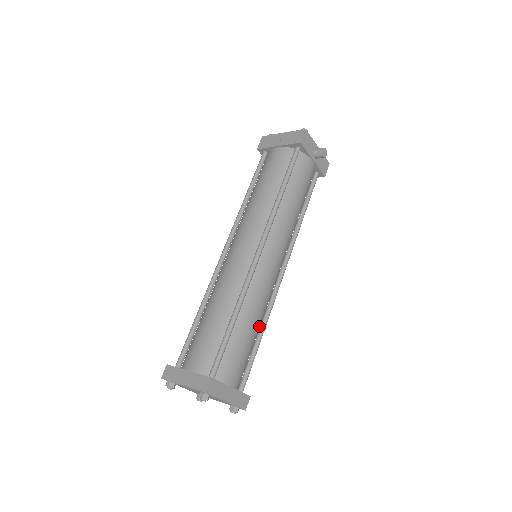
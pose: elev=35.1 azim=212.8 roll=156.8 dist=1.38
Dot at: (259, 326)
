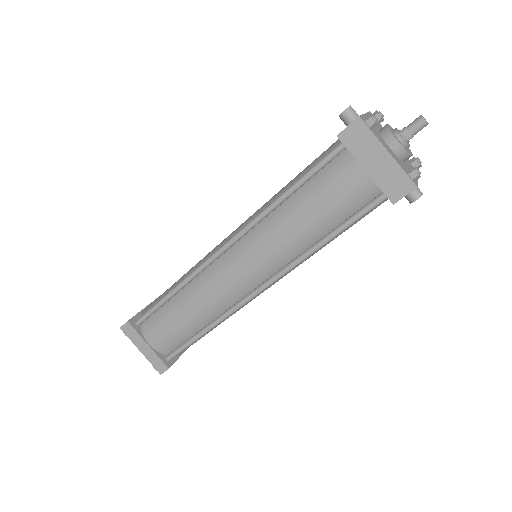
Dot at: occluded
